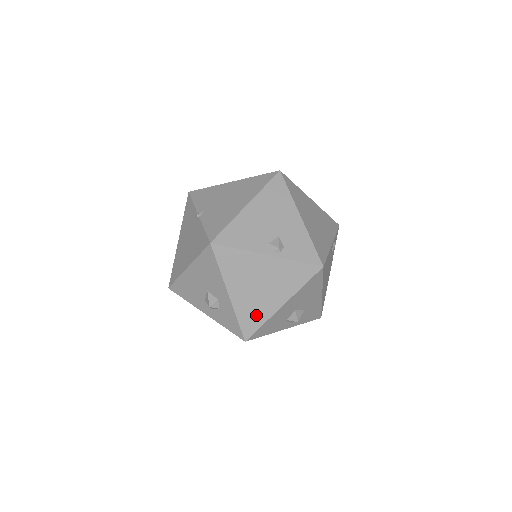
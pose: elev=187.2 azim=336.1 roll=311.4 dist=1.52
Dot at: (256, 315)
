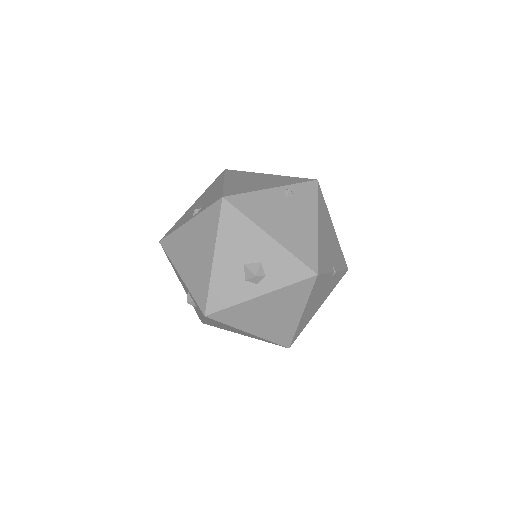
Dot at: (201, 282)
